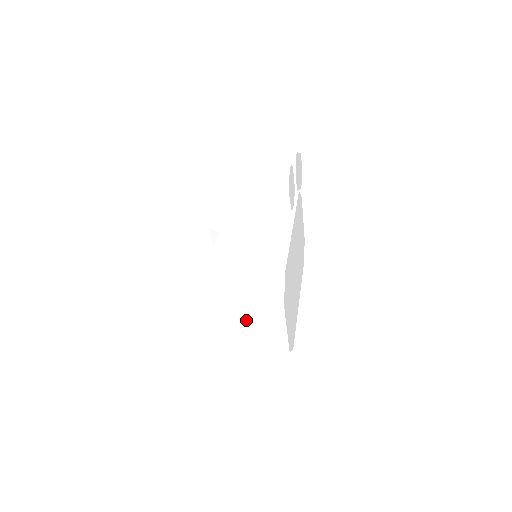
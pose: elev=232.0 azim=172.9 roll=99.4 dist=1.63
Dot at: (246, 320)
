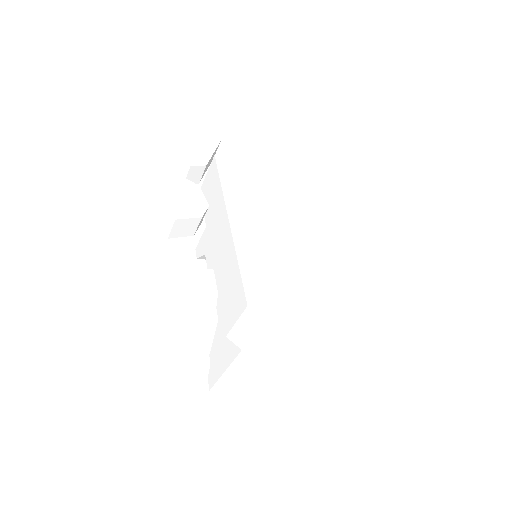
Dot at: (284, 360)
